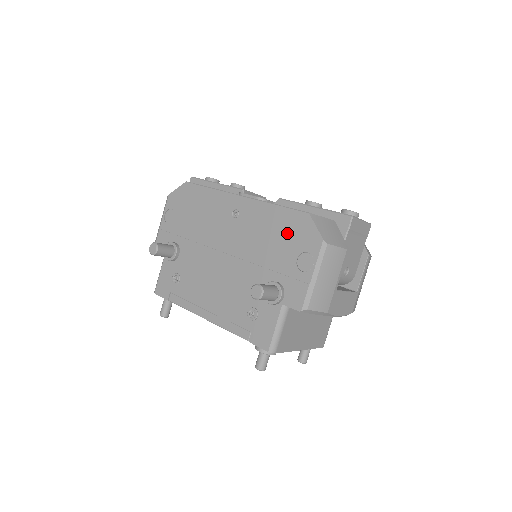
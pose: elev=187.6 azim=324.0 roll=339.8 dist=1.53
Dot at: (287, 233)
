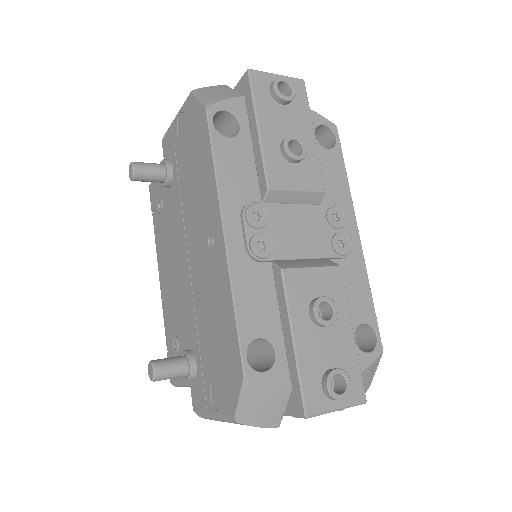
Dot at: (222, 351)
